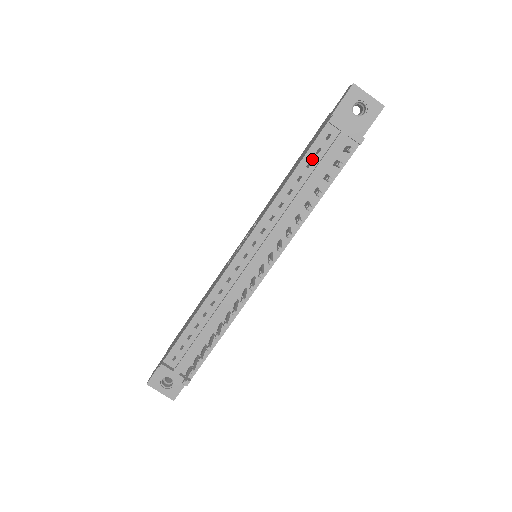
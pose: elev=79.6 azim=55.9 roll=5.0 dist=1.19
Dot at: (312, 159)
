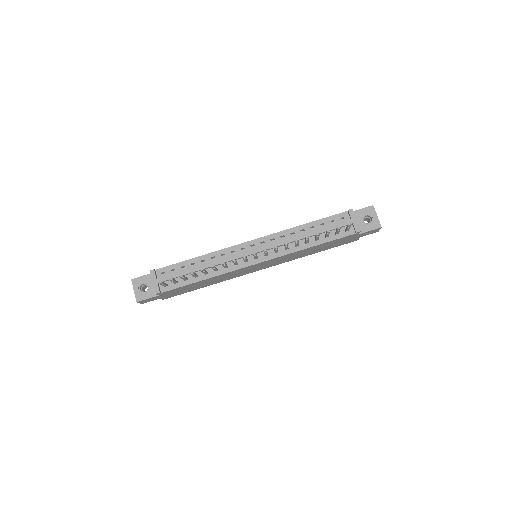
Dot at: (326, 223)
